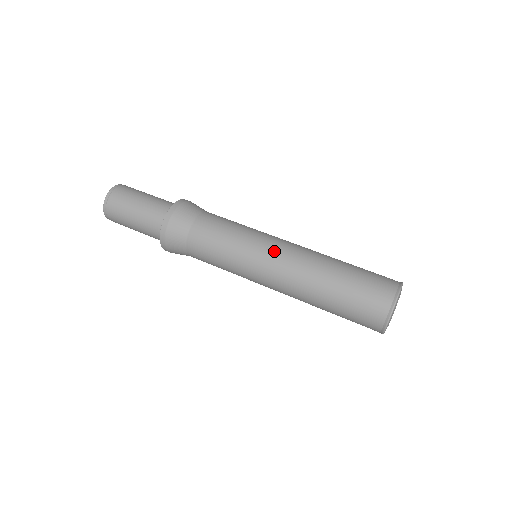
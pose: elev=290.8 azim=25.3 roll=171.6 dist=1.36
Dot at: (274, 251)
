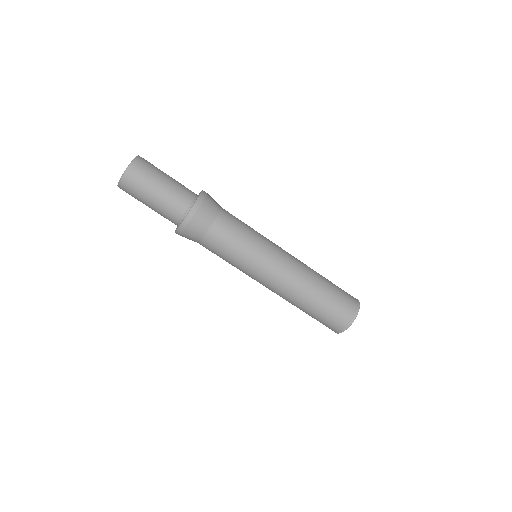
Dot at: (282, 255)
